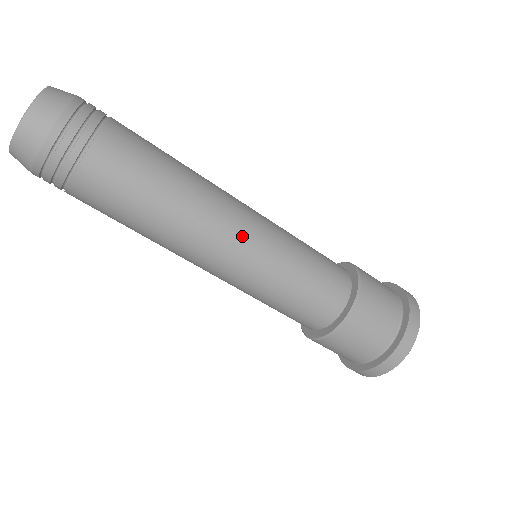
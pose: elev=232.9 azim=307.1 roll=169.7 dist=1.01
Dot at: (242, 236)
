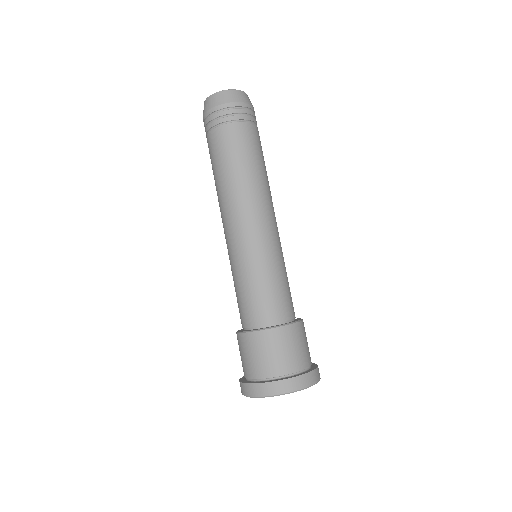
Dot at: (259, 226)
